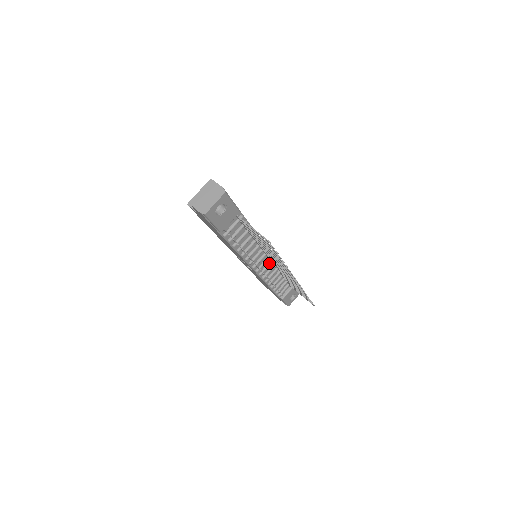
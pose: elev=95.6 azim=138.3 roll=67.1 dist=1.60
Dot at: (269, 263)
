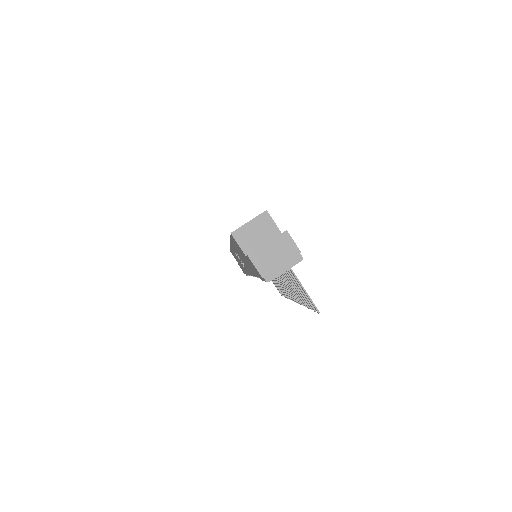
Dot at: occluded
